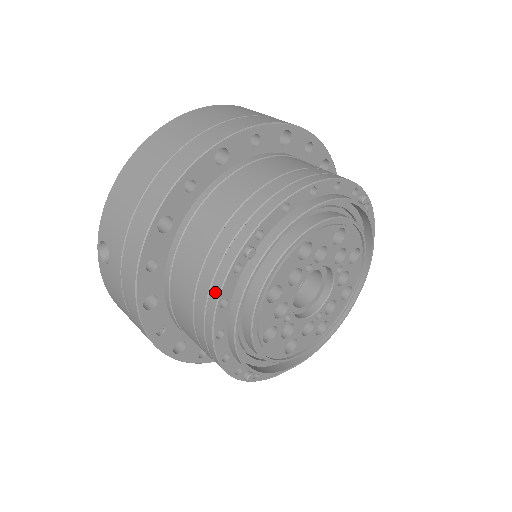
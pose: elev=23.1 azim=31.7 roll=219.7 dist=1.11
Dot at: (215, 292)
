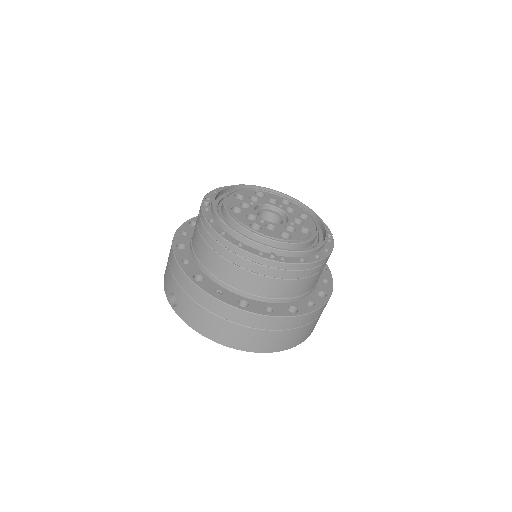
Dot at: (203, 221)
